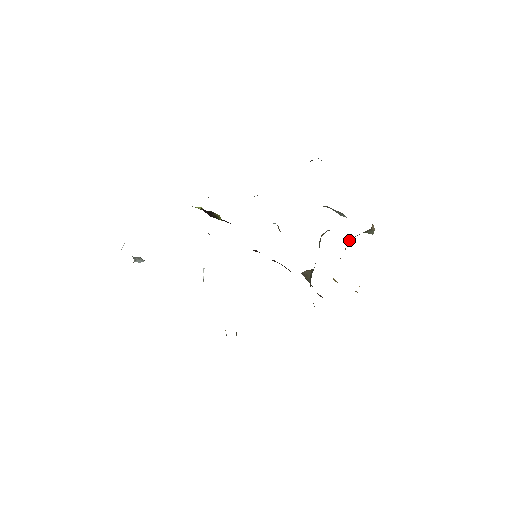
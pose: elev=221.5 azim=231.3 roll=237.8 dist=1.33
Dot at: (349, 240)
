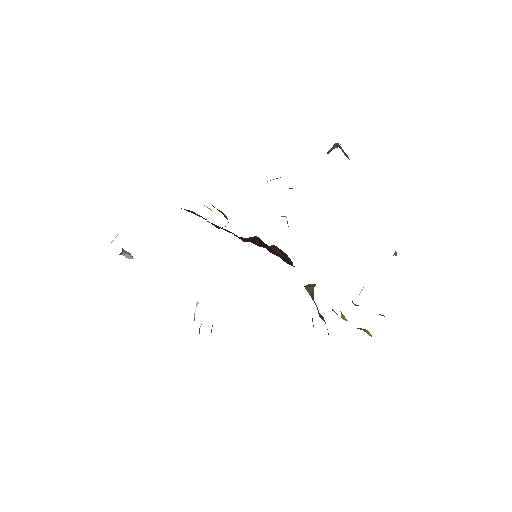
Dot at: occluded
